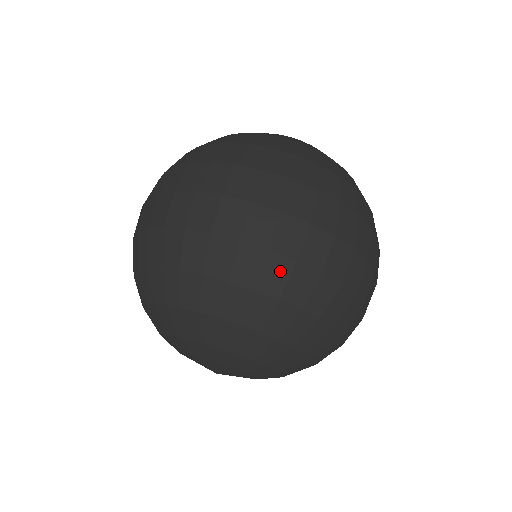
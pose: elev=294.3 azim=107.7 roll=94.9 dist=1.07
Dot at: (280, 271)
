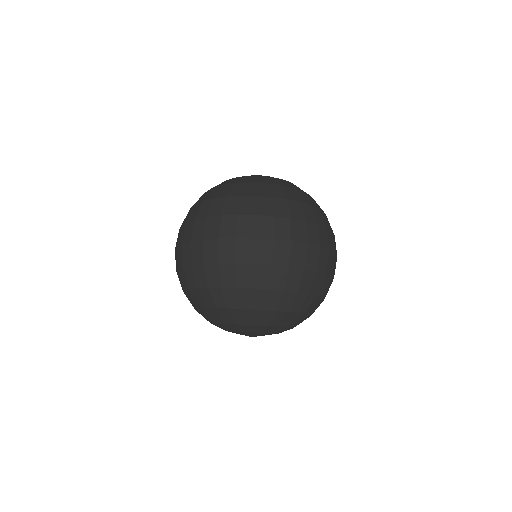
Dot at: (281, 275)
